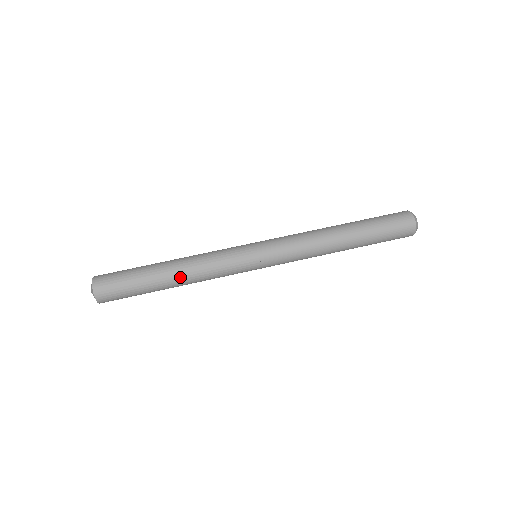
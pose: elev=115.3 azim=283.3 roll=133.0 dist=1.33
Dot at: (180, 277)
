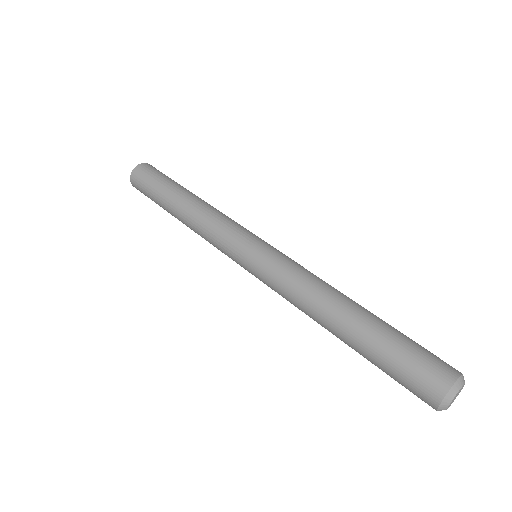
Dot at: (196, 199)
